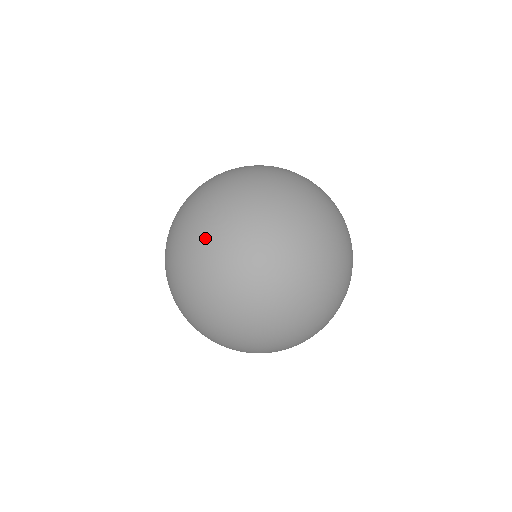
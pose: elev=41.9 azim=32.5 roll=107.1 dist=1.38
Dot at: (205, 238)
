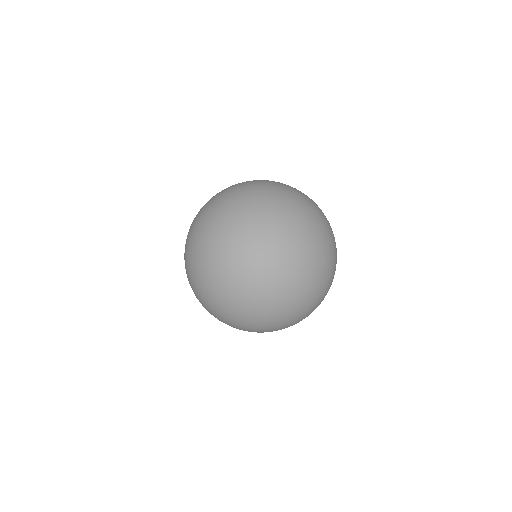
Dot at: (190, 279)
